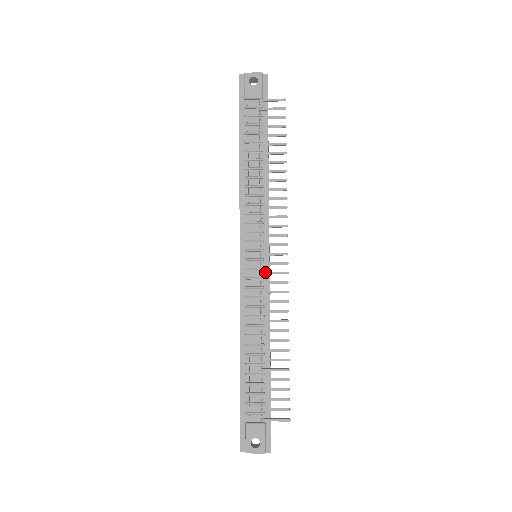
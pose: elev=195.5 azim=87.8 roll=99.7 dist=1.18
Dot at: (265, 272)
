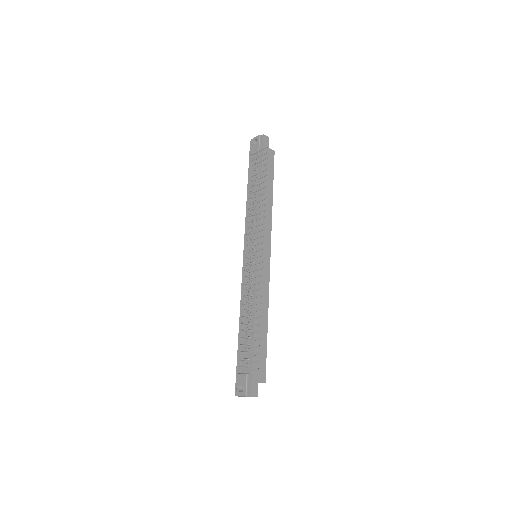
Dot at: (252, 264)
